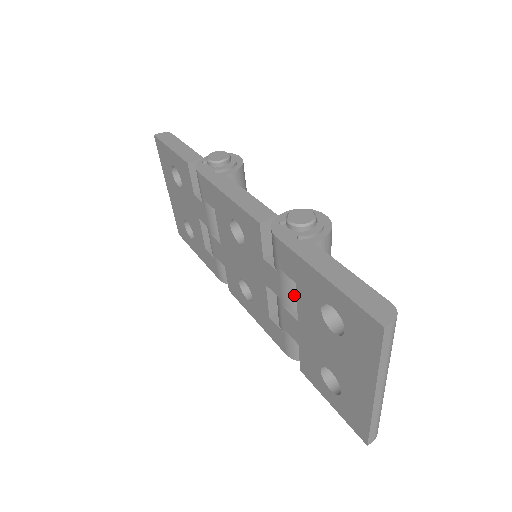
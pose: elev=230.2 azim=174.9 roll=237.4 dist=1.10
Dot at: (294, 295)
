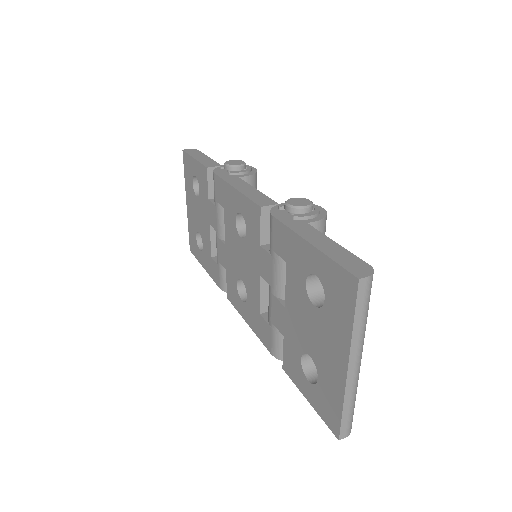
Dot at: (284, 280)
